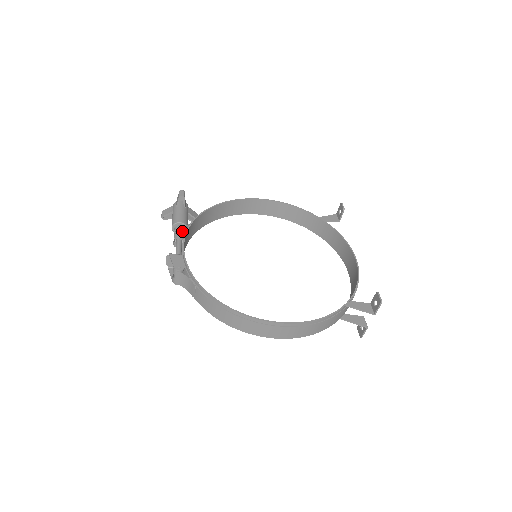
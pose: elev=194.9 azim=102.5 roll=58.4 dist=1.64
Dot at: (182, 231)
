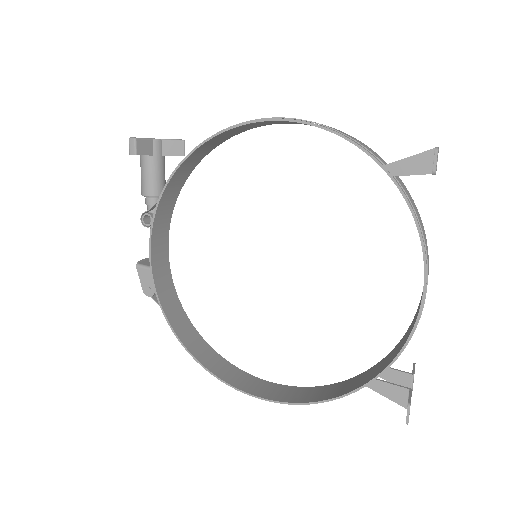
Dot at: occluded
